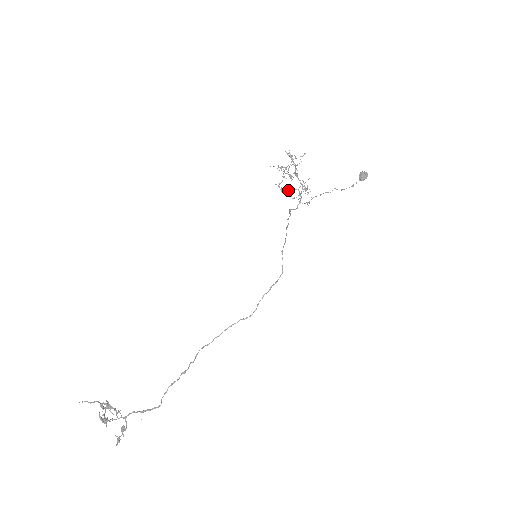
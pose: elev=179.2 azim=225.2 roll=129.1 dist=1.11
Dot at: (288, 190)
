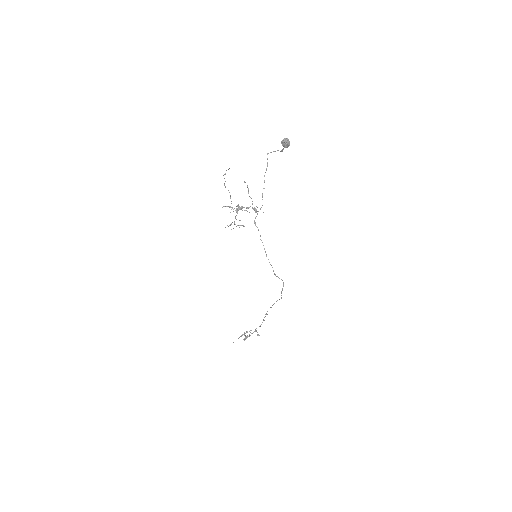
Dot at: occluded
